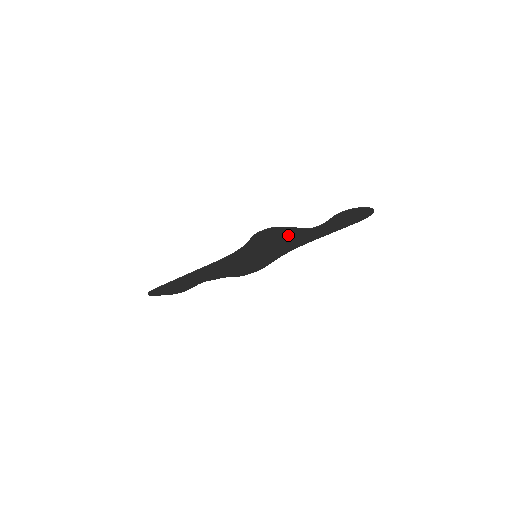
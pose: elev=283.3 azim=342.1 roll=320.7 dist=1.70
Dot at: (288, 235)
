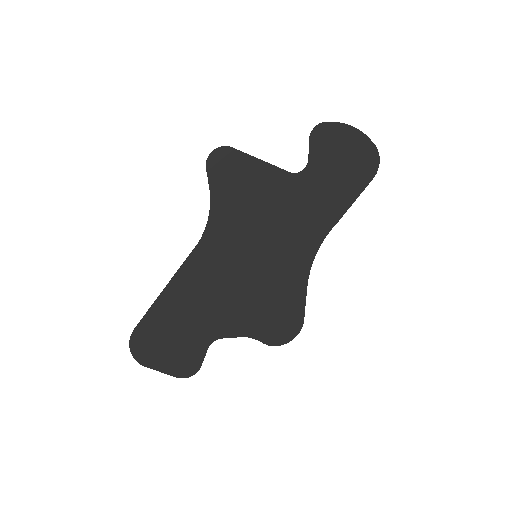
Dot at: (268, 187)
